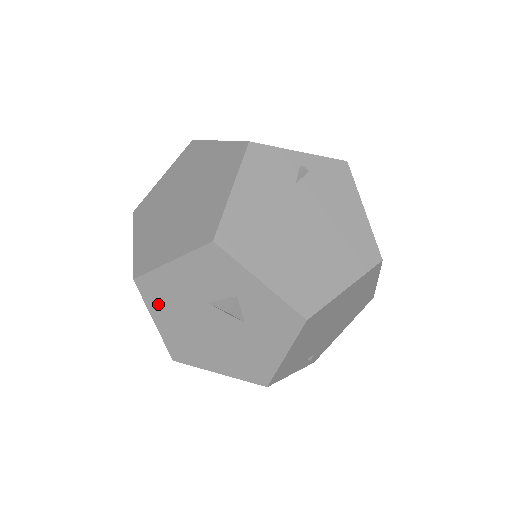
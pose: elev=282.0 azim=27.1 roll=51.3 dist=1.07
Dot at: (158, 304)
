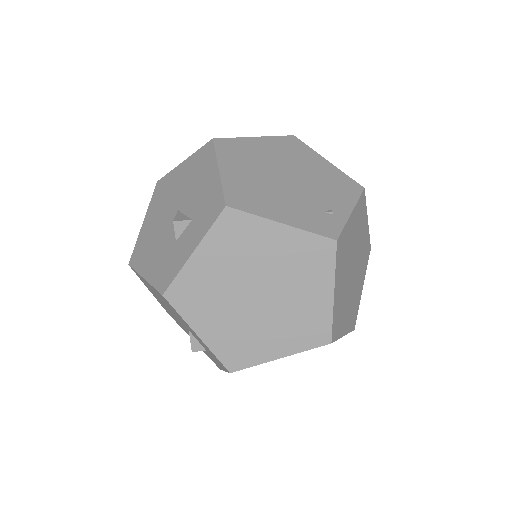
Dot at: (160, 296)
